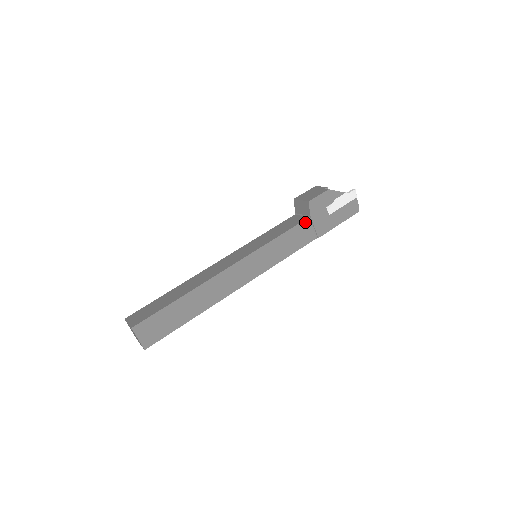
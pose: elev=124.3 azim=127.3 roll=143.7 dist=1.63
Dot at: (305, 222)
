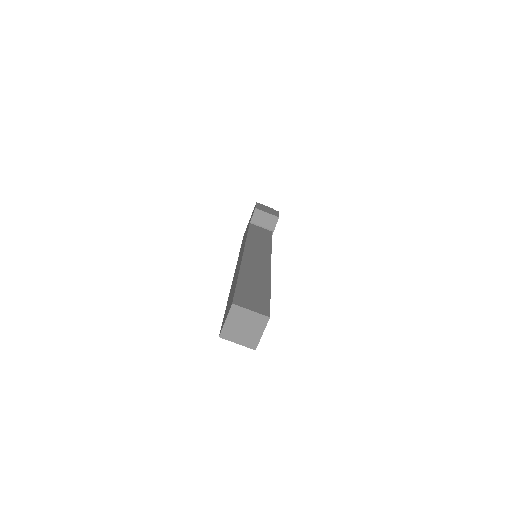
Dot at: occluded
